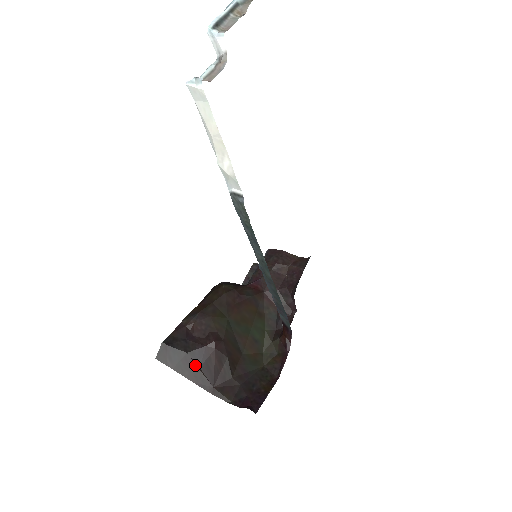
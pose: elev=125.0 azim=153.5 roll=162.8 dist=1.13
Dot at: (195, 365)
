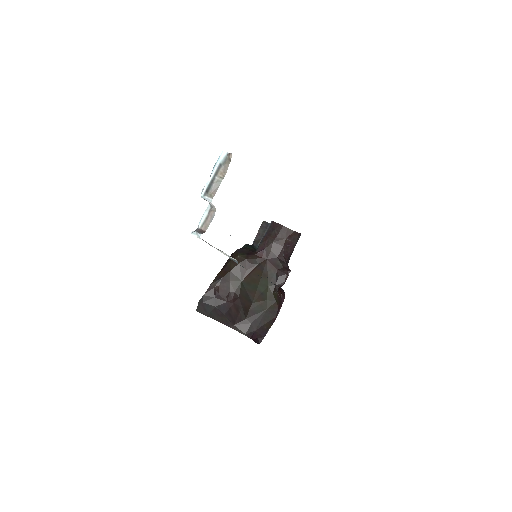
Dot at: (221, 313)
